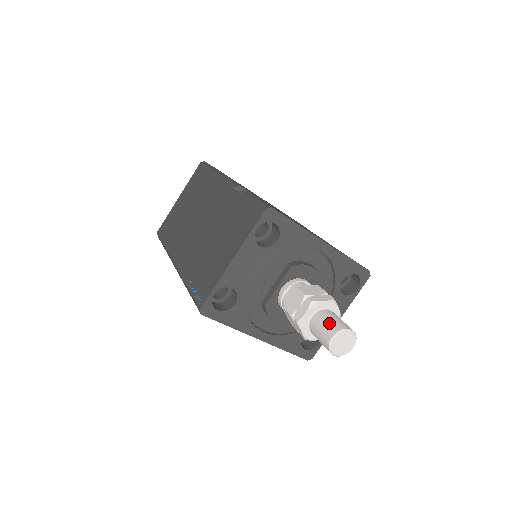
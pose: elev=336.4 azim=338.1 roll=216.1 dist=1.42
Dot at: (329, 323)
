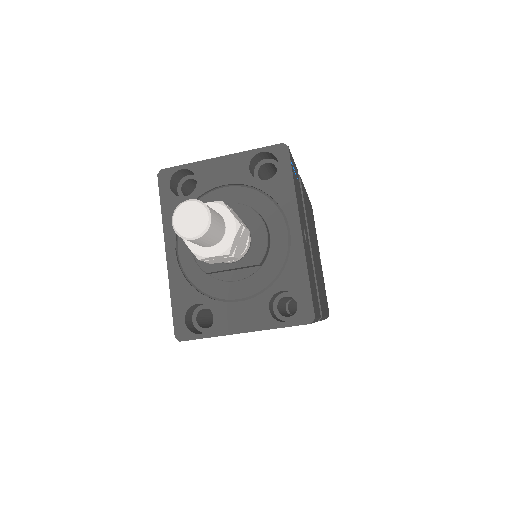
Dot at: occluded
